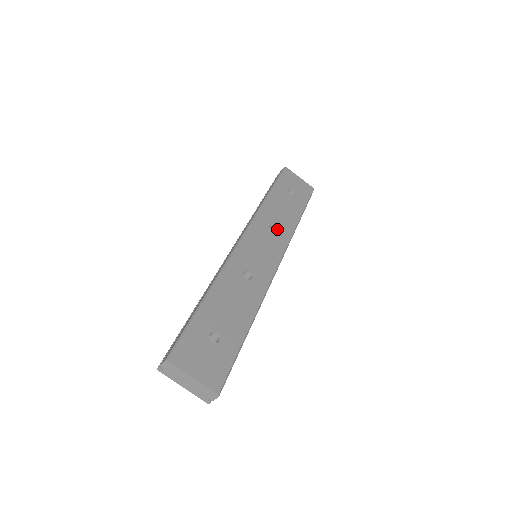
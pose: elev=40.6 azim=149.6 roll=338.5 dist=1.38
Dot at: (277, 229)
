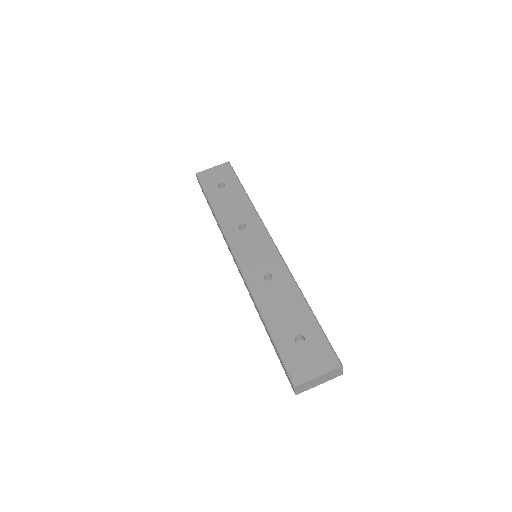
Dot at: (245, 223)
